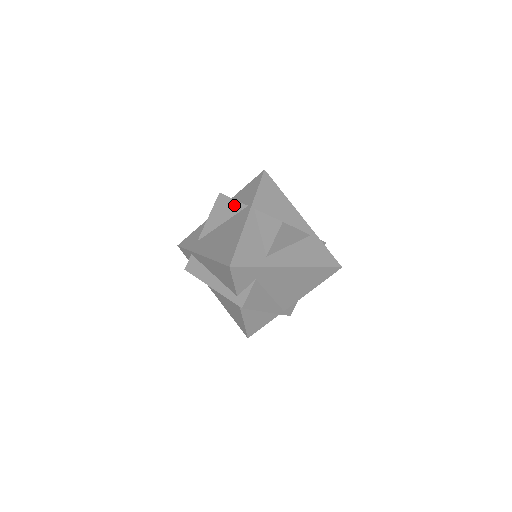
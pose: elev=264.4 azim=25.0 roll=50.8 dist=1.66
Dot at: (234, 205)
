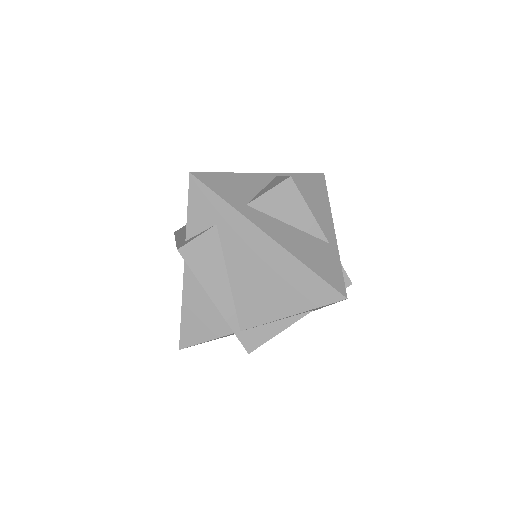
Dot at: occluded
